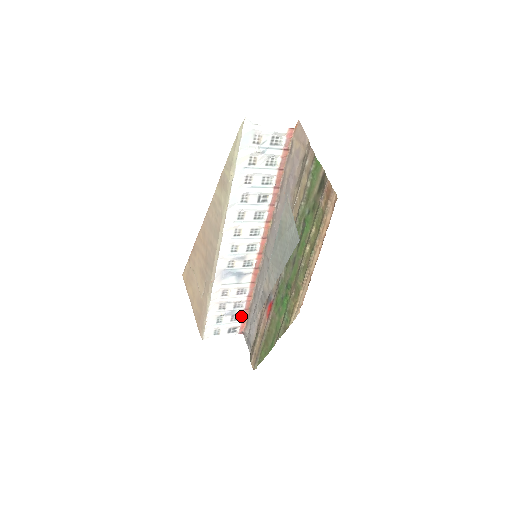
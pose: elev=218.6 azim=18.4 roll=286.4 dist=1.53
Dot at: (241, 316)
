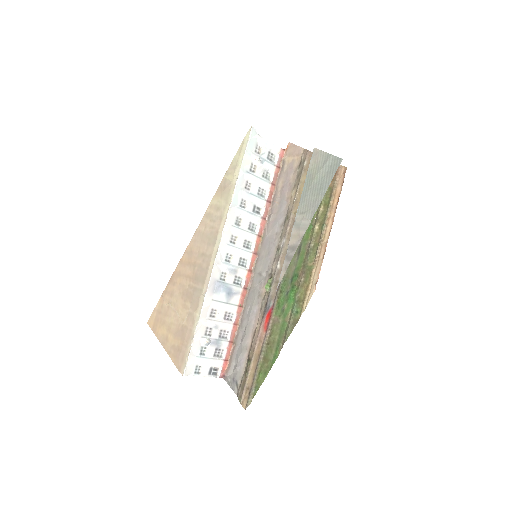
Dot at: (224, 352)
